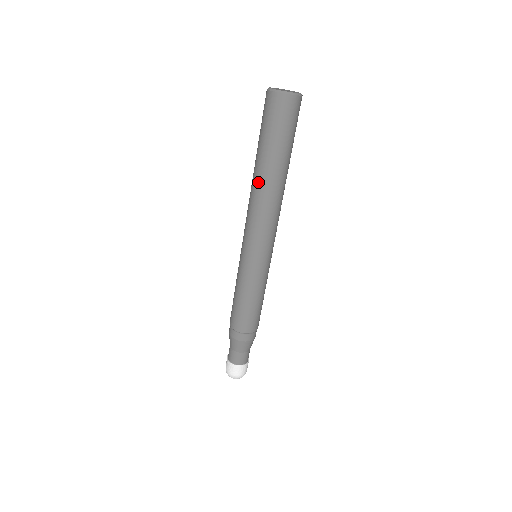
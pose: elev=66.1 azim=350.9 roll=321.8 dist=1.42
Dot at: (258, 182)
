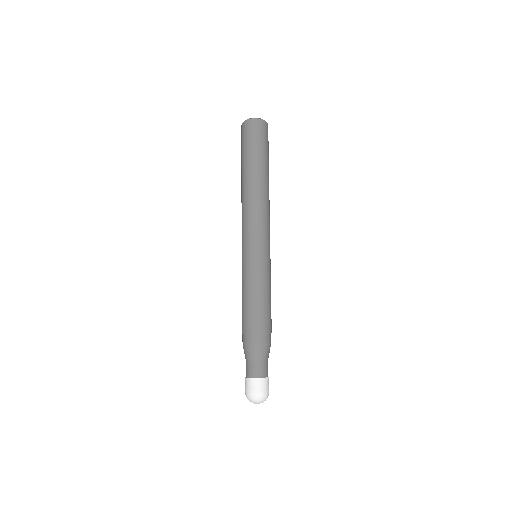
Dot at: (253, 183)
